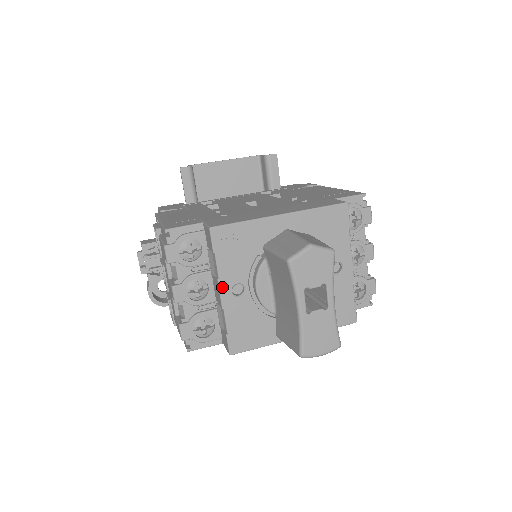
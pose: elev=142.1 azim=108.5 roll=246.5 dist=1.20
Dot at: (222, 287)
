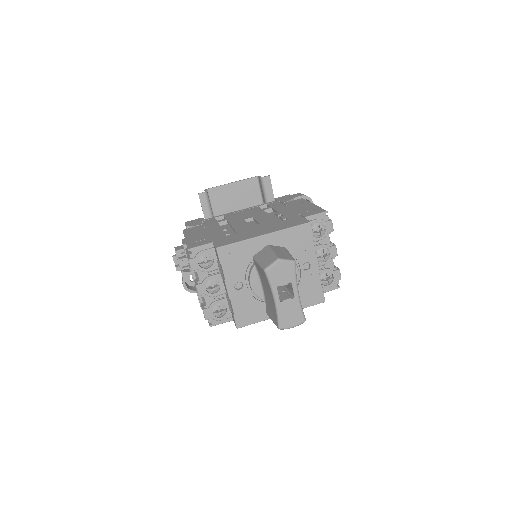
Dot at: (228, 285)
